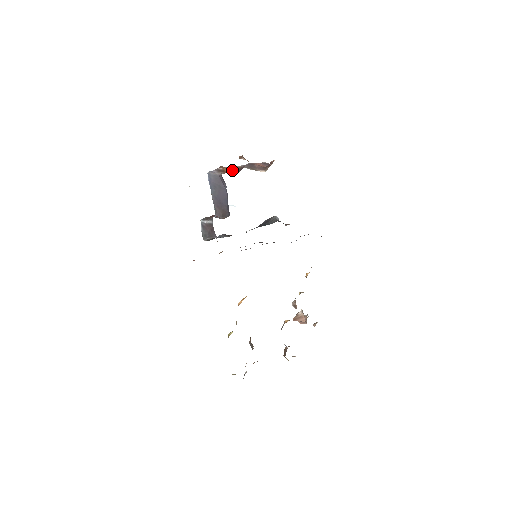
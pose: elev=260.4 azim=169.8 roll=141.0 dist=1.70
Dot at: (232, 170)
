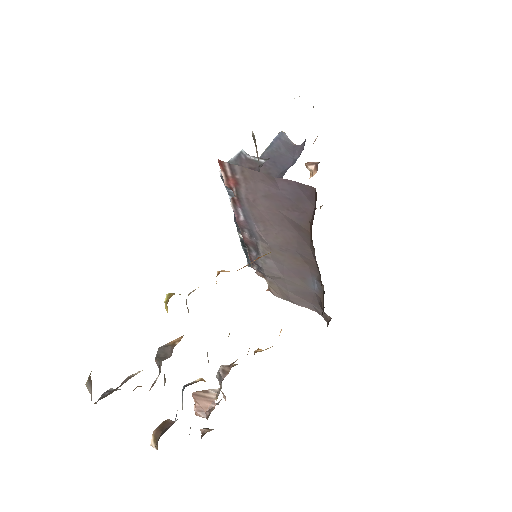
Dot at: occluded
